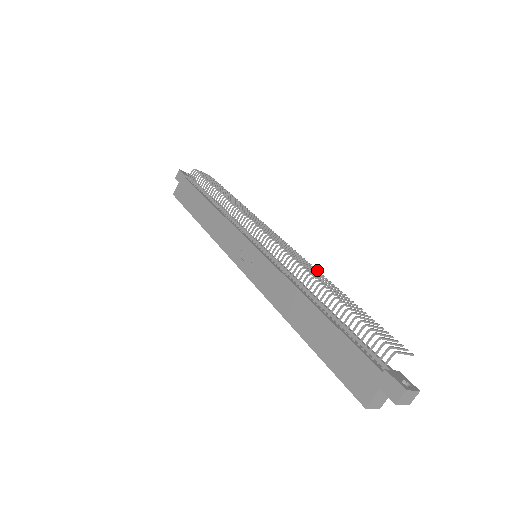
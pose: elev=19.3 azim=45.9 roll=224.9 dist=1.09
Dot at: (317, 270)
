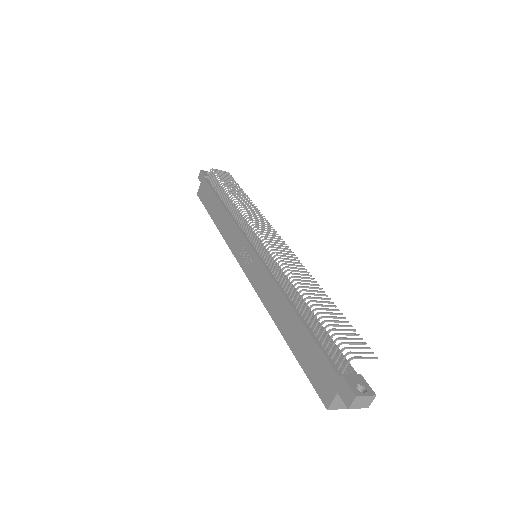
Dot at: (306, 269)
